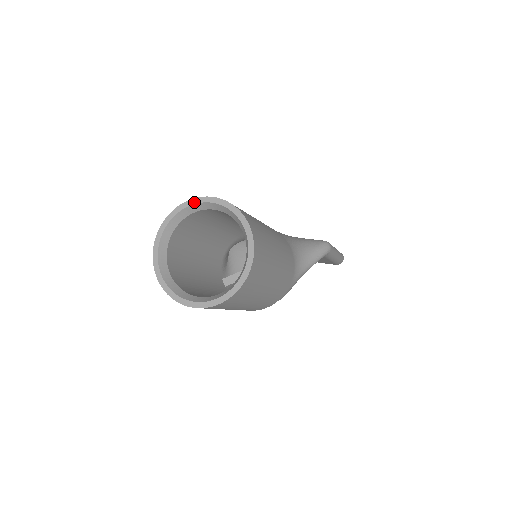
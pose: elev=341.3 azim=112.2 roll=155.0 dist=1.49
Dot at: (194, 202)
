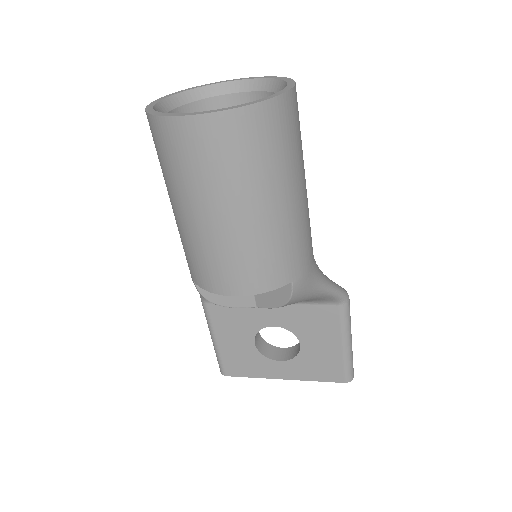
Dot at: (217, 83)
